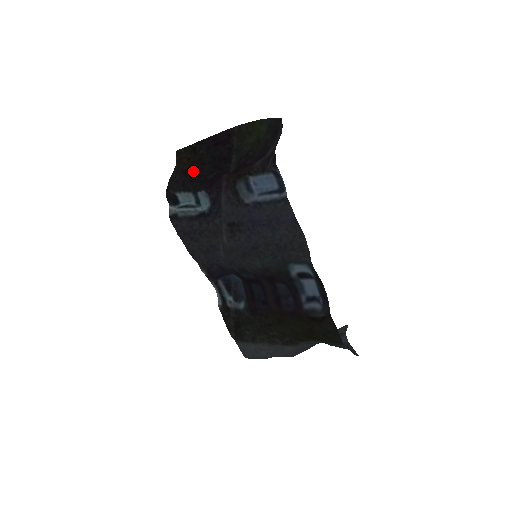
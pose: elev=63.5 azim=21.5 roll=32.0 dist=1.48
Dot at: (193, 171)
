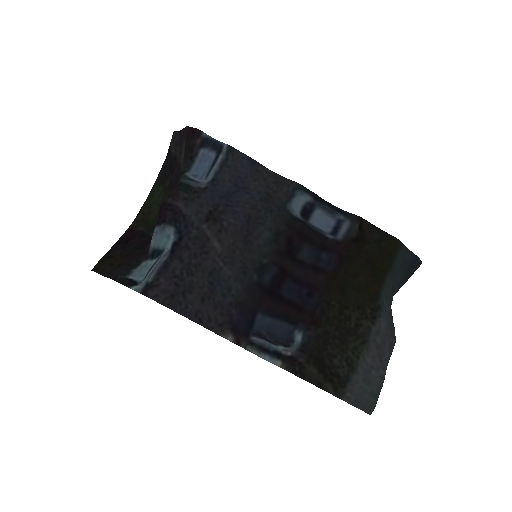
Dot at: (126, 259)
